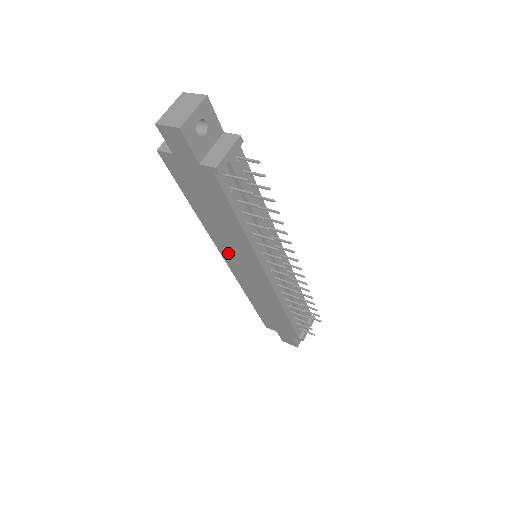
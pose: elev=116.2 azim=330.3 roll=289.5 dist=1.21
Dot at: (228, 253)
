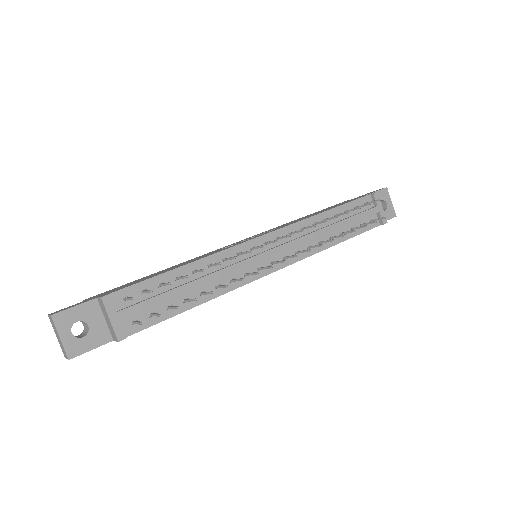
Dot at: occluded
